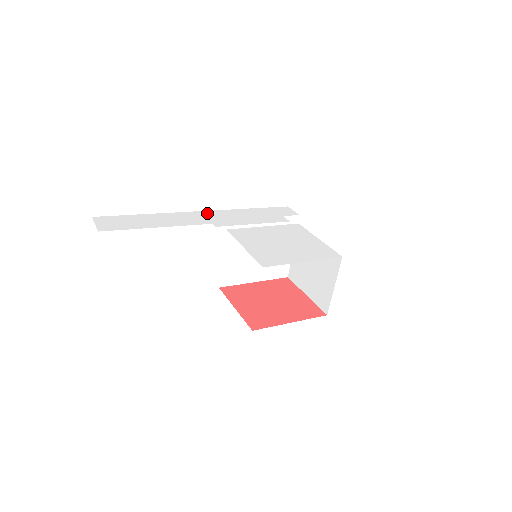
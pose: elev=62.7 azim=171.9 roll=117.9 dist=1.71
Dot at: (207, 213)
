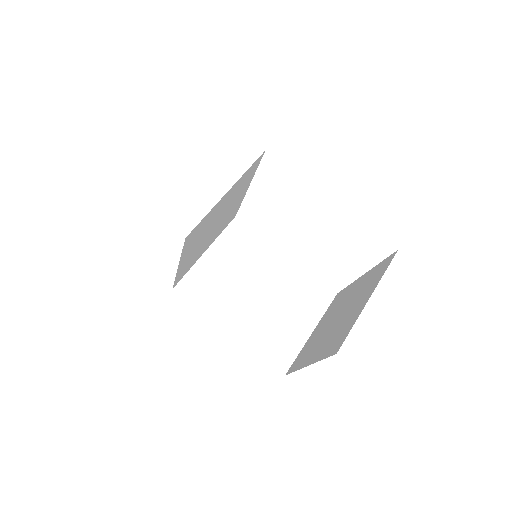
Dot at: occluded
